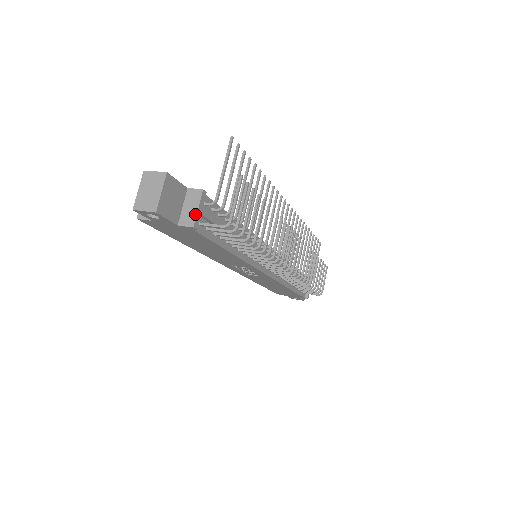
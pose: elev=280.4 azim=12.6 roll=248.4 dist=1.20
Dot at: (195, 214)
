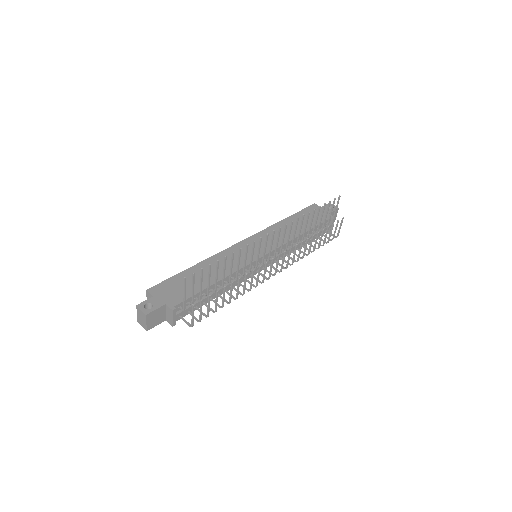
Dot at: (172, 321)
